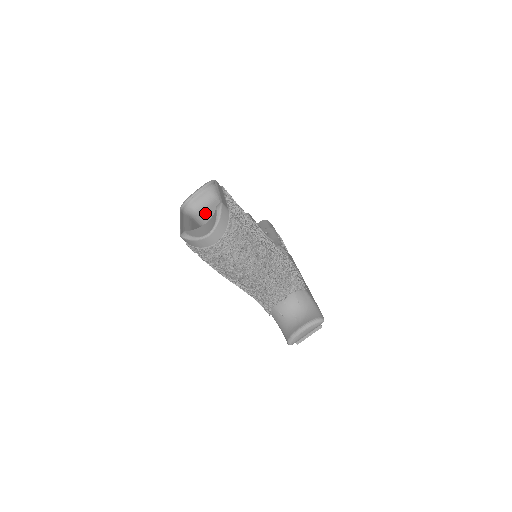
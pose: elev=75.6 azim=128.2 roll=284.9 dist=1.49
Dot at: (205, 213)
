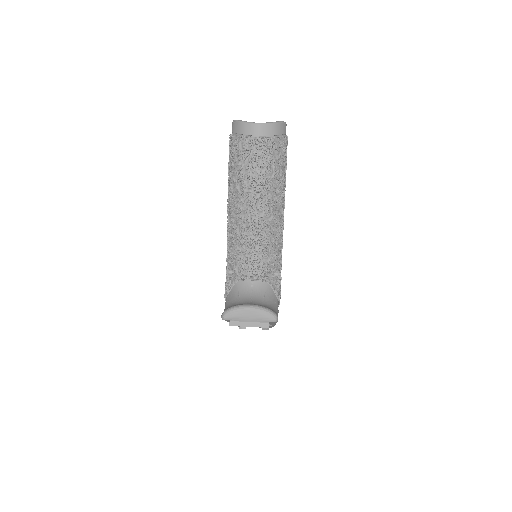
Dot at: occluded
